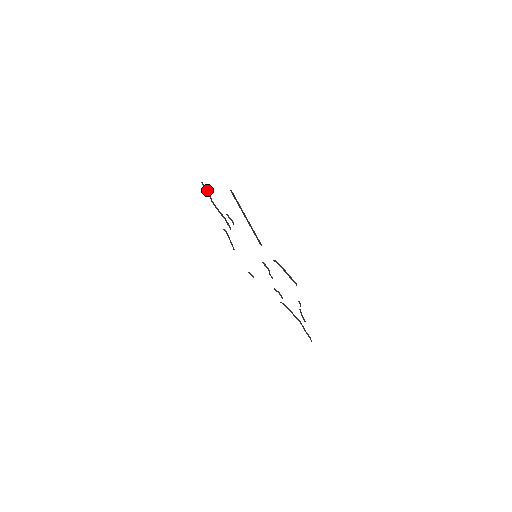
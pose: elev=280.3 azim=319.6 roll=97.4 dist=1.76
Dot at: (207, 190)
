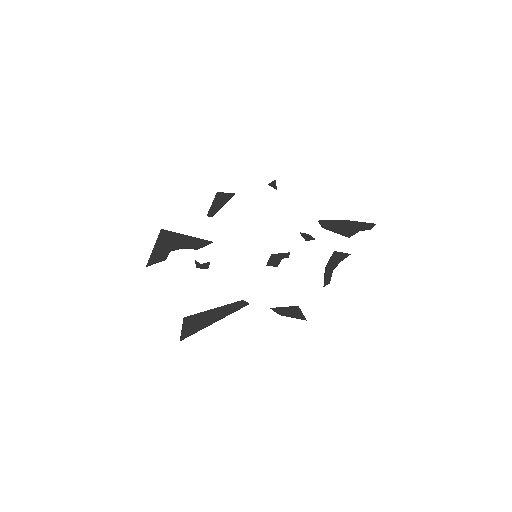
Dot at: (158, 262)
